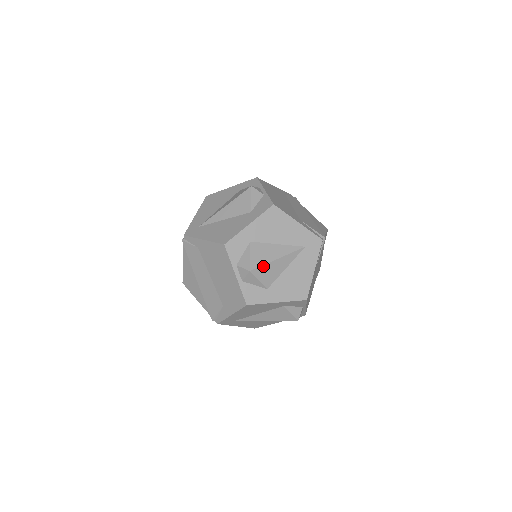
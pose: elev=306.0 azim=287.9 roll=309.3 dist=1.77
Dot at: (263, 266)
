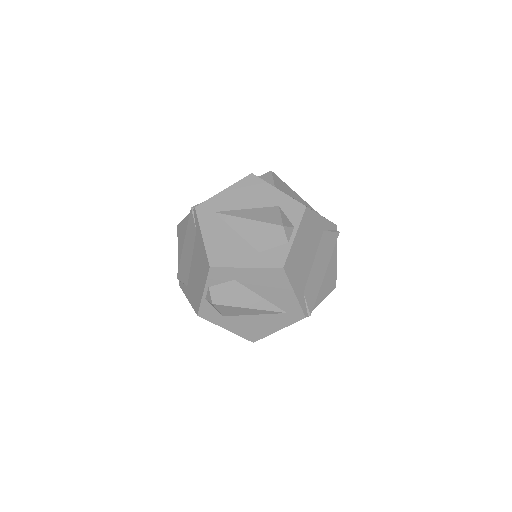
Dot at: (282, 181)
